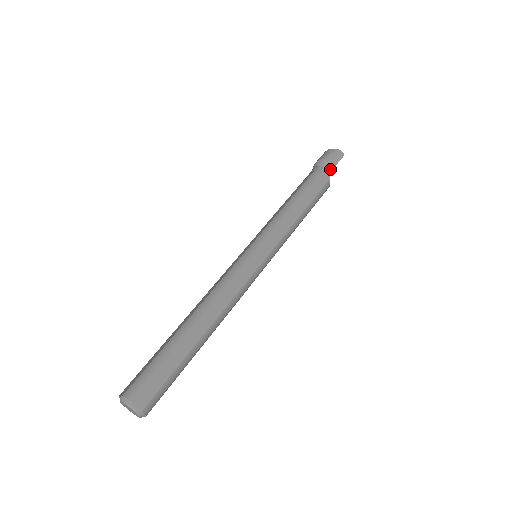
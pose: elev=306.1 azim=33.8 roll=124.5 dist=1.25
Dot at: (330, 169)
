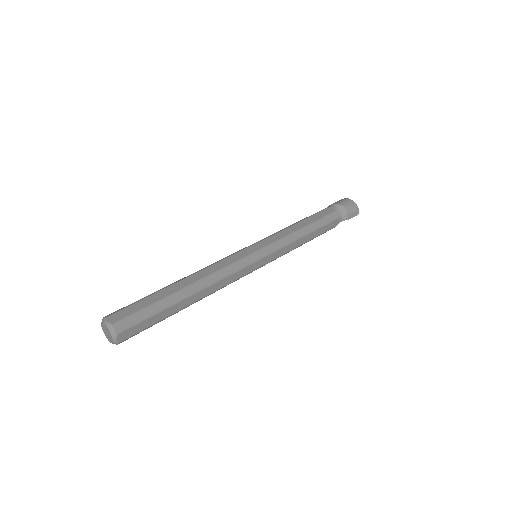
Dot at: (343, 219)
